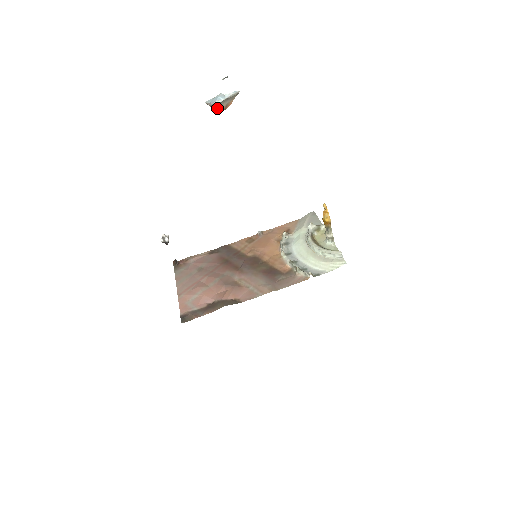
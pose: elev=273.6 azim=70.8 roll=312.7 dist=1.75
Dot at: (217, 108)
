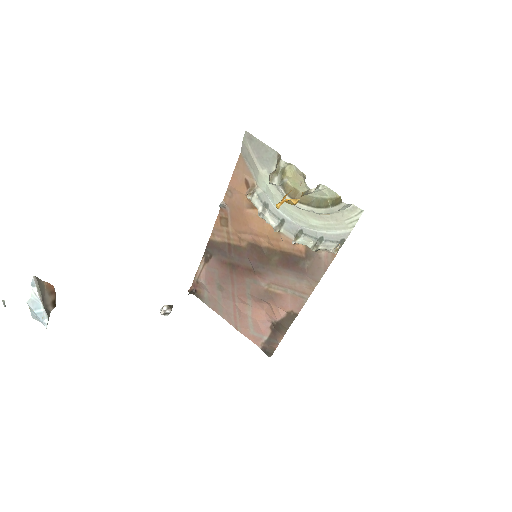
Dot at: occluded
